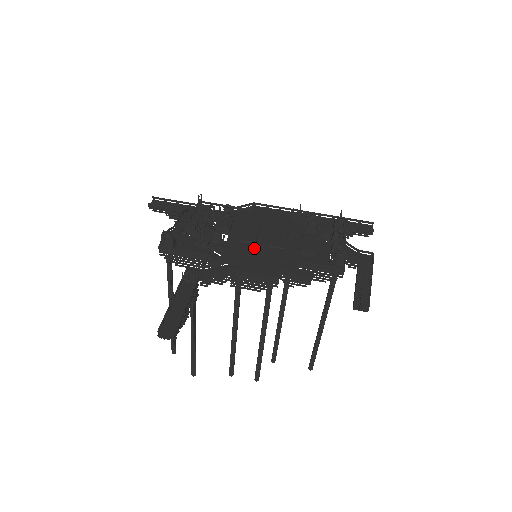
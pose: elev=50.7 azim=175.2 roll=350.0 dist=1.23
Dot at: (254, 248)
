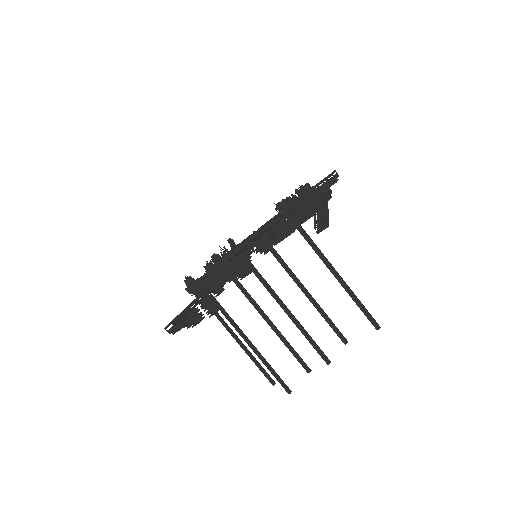
Dot at: occluded
